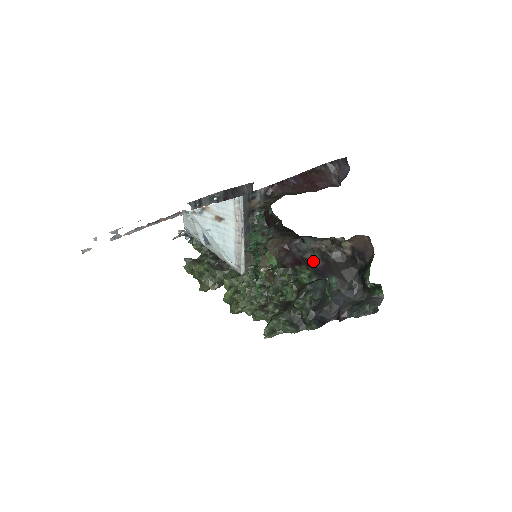
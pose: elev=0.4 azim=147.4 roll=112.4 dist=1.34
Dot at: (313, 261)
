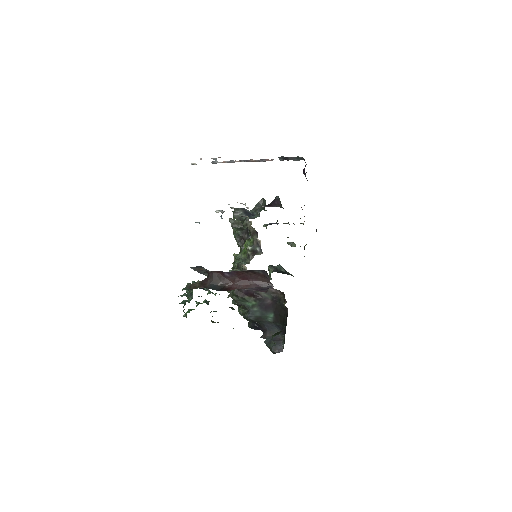
Dot at: (264, 298)
